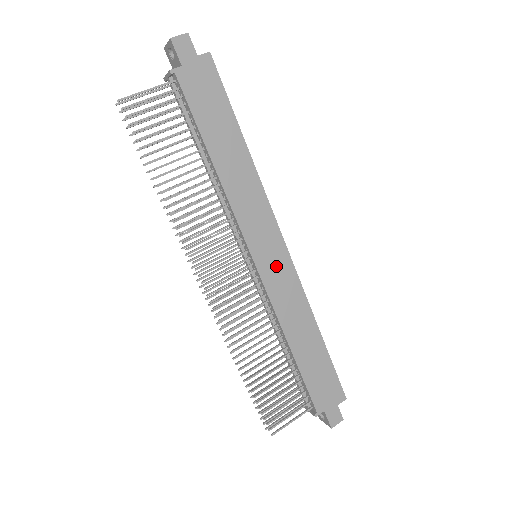
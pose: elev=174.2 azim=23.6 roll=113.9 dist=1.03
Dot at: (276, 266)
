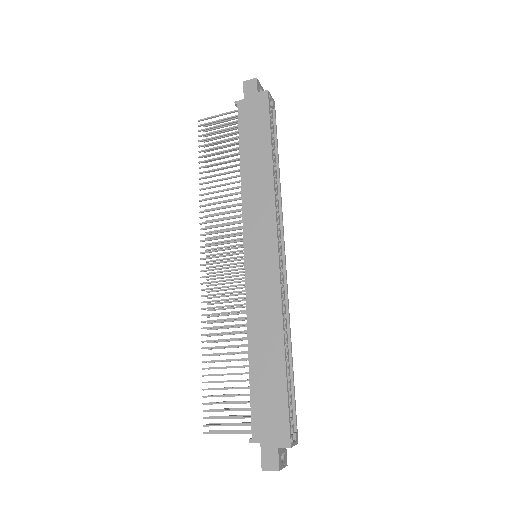
Dot at: (262, 266)
